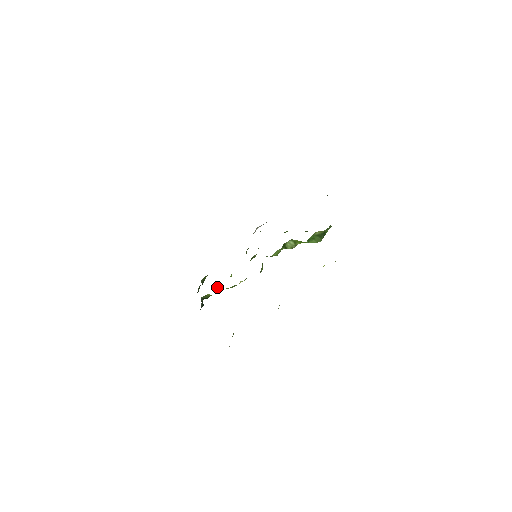
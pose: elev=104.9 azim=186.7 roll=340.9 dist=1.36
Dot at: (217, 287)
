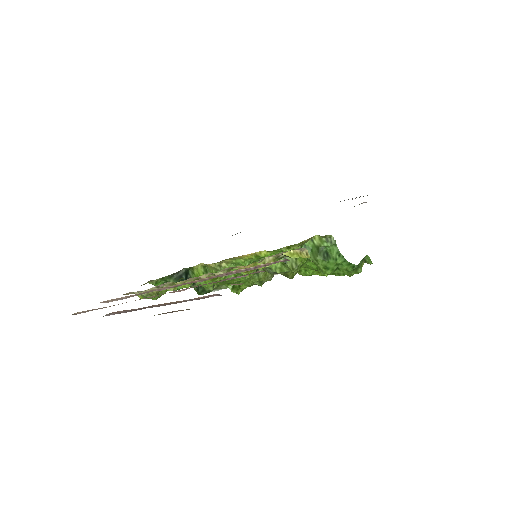
Dot at: (206, 267)
